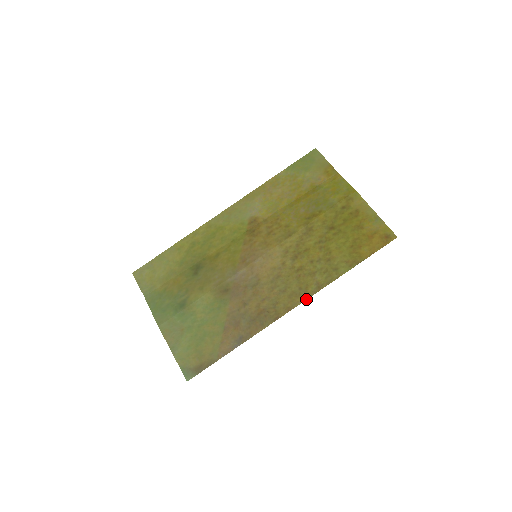
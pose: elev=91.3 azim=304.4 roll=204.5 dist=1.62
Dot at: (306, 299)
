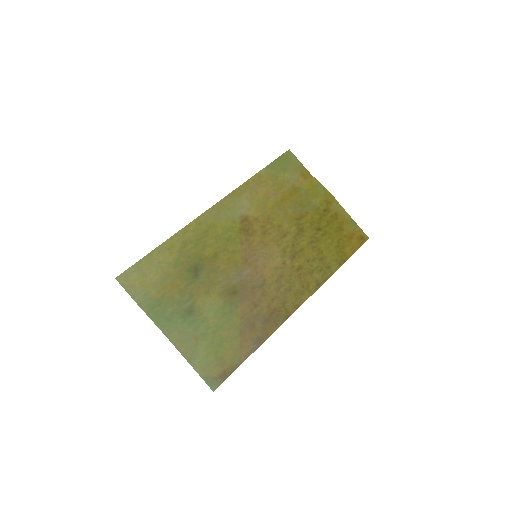
Dot at: occluded
